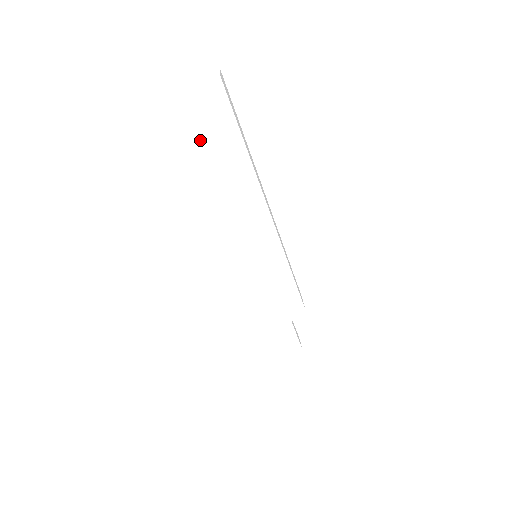
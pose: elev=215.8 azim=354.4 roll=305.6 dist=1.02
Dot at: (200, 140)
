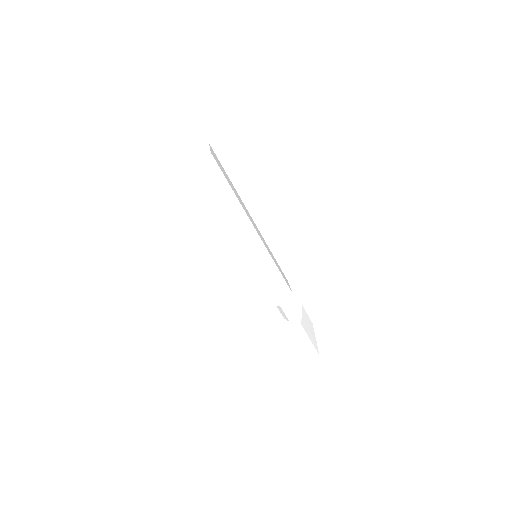
Dot at: (191, 192)
